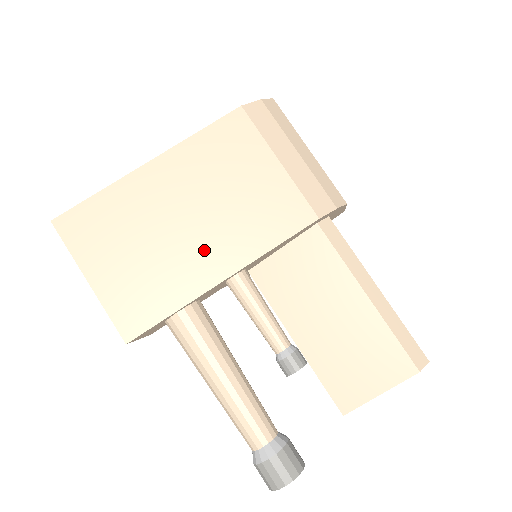
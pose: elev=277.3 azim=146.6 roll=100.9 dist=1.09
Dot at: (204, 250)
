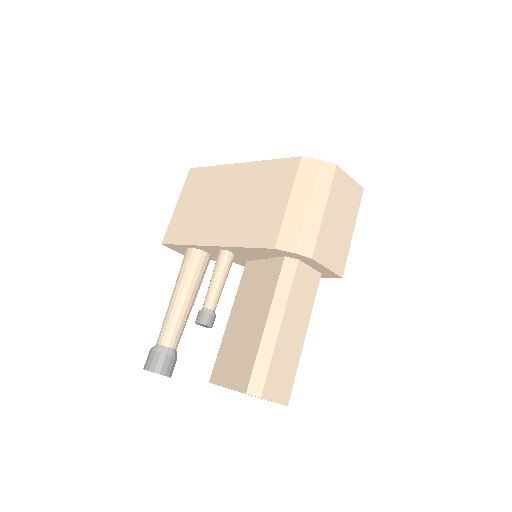
Dot at: (219, 224)
